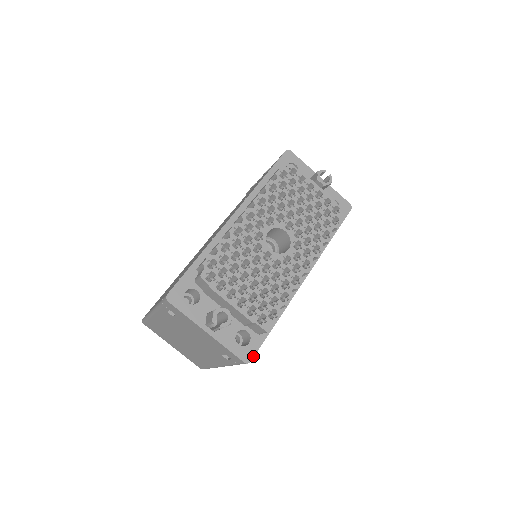
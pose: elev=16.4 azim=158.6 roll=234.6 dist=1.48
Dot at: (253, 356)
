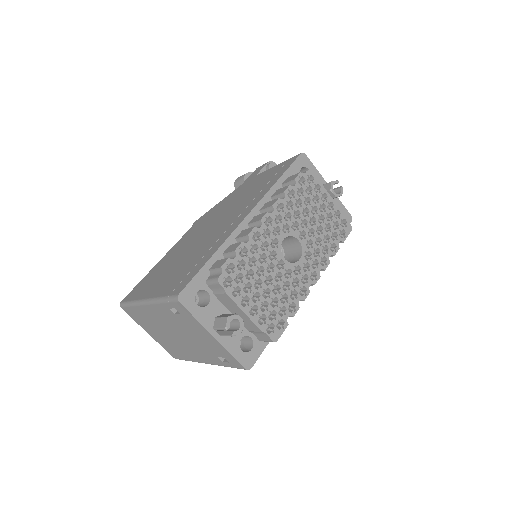
Dot at: (254, 363)
